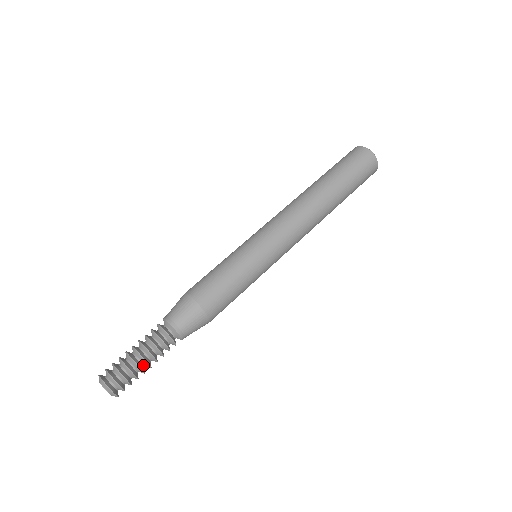
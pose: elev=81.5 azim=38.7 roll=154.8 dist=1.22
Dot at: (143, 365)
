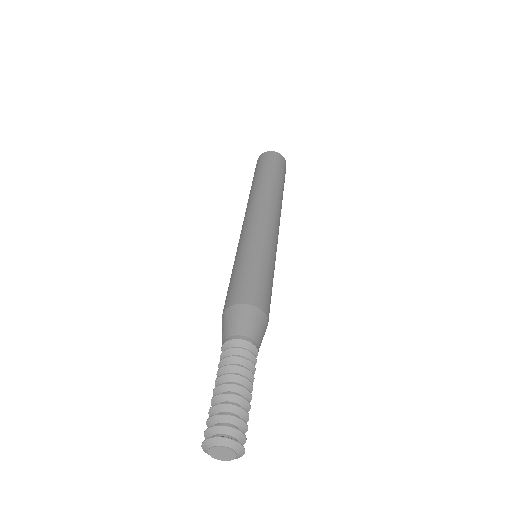
Dot at: (243, 399)
